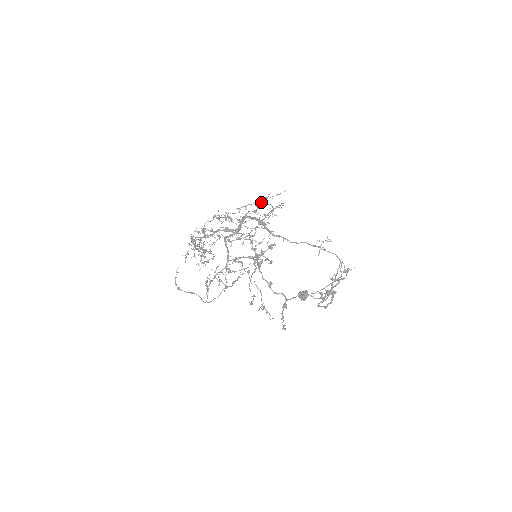
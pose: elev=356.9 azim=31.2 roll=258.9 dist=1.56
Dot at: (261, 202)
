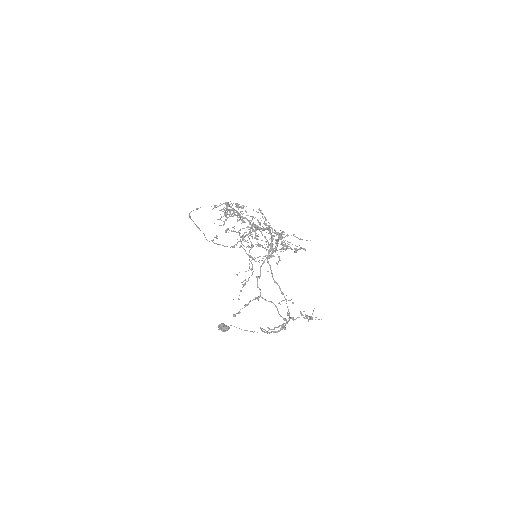
Dot at: (282, 234)
